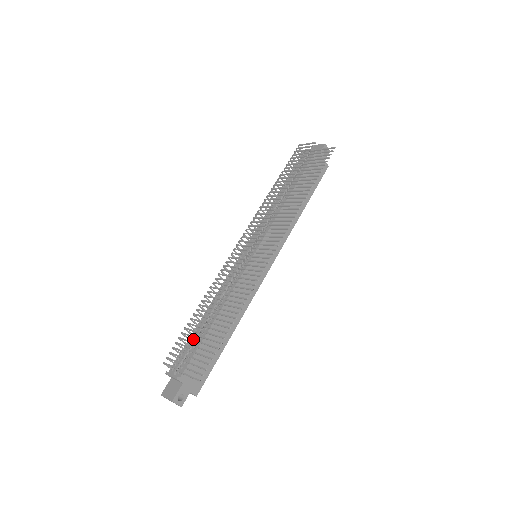
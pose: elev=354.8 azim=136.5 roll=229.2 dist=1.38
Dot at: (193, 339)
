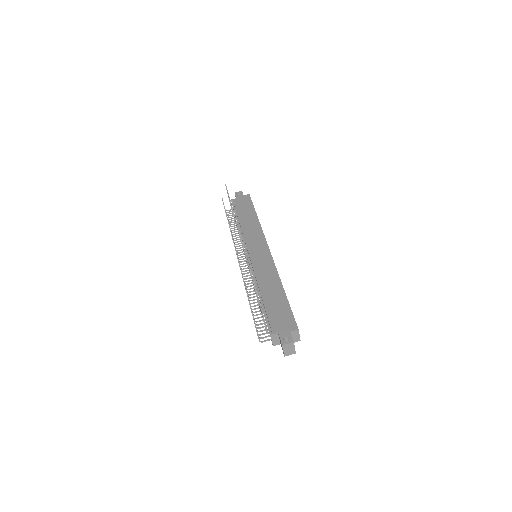
Dot at: occluded
